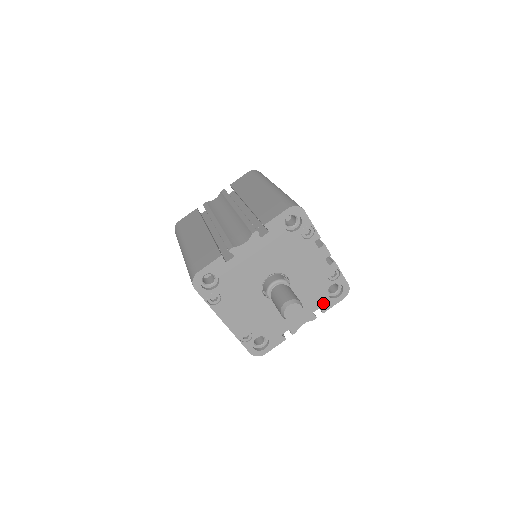
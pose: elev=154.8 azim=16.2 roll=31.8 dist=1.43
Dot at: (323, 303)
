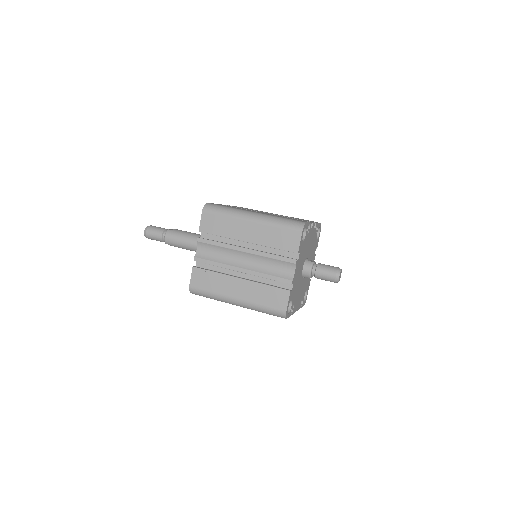
Dot at: (316, 245)
